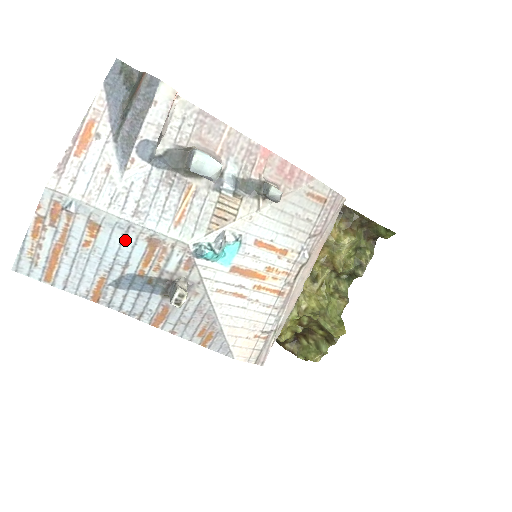
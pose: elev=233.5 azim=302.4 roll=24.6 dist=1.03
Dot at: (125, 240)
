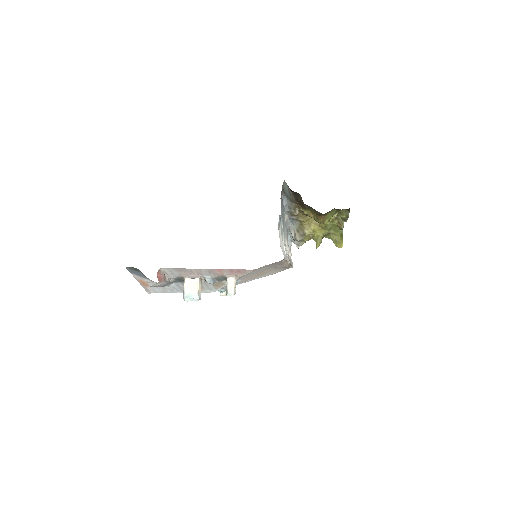
Dot at: occluded
